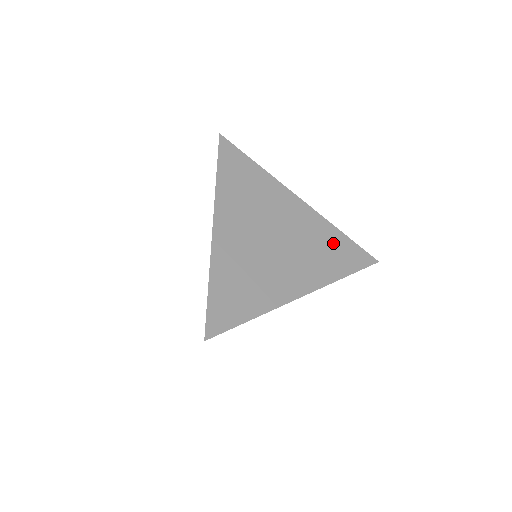
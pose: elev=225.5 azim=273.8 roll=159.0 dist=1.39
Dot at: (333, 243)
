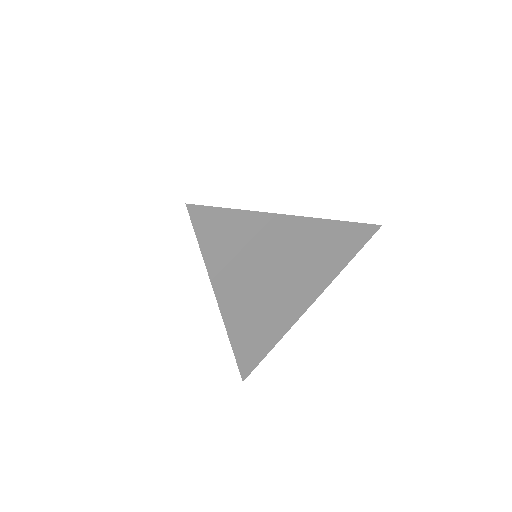
Dot at: occluded
